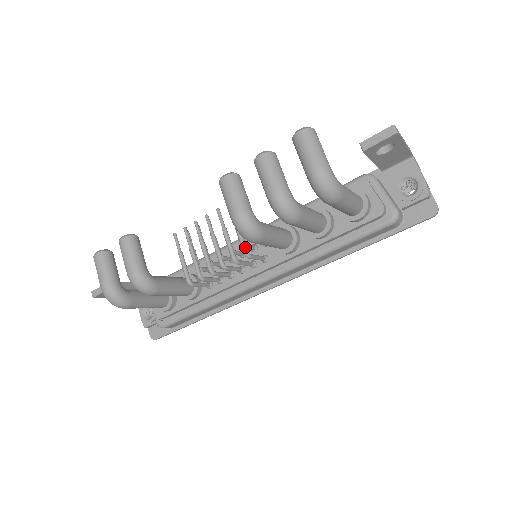
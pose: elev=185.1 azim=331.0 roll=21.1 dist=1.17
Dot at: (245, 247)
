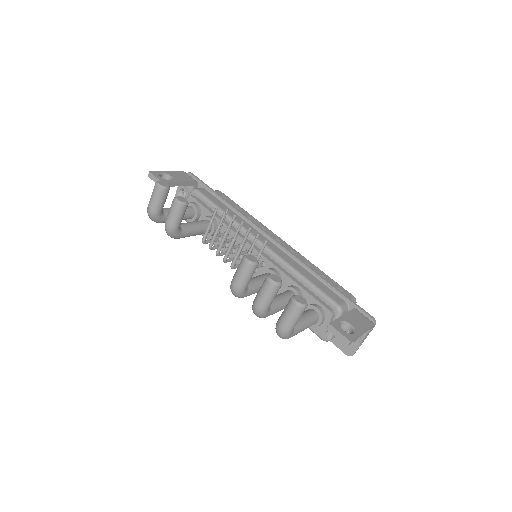
Dot at: occluded
